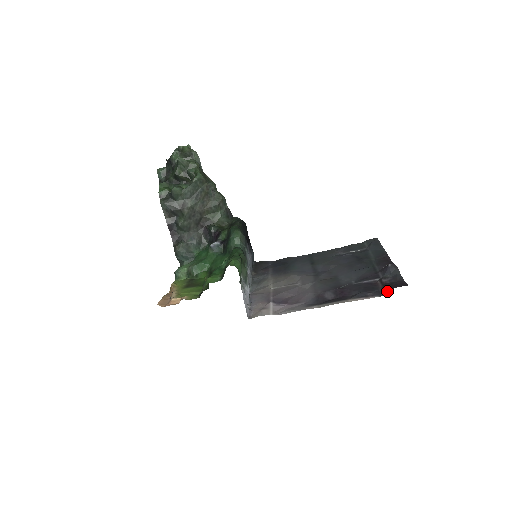
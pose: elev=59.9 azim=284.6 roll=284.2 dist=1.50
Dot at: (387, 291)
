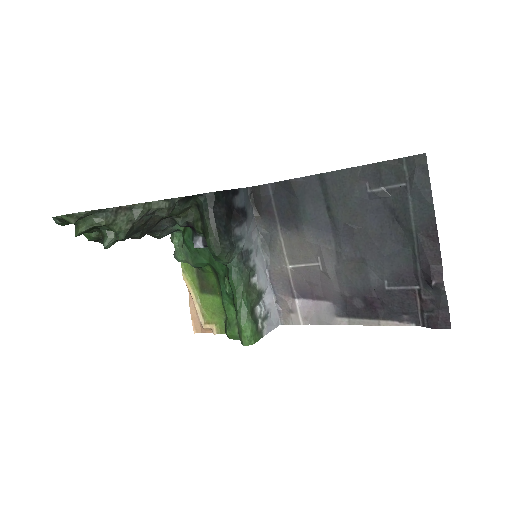
Dot at: (425, 325)
